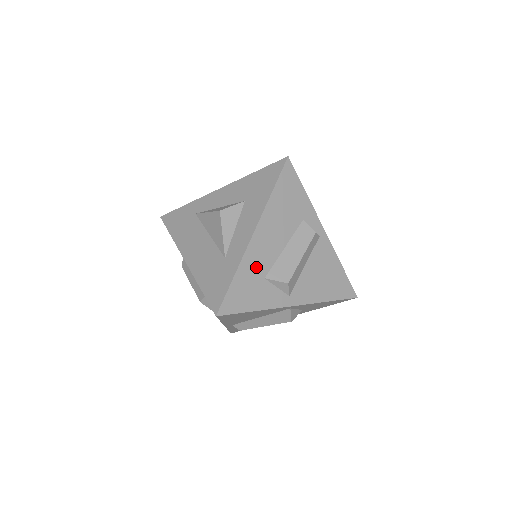
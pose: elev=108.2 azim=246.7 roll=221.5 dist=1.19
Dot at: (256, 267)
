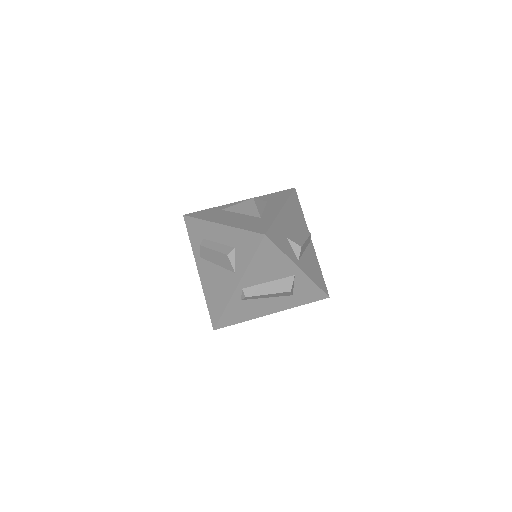
Dot at: (283, 227)
